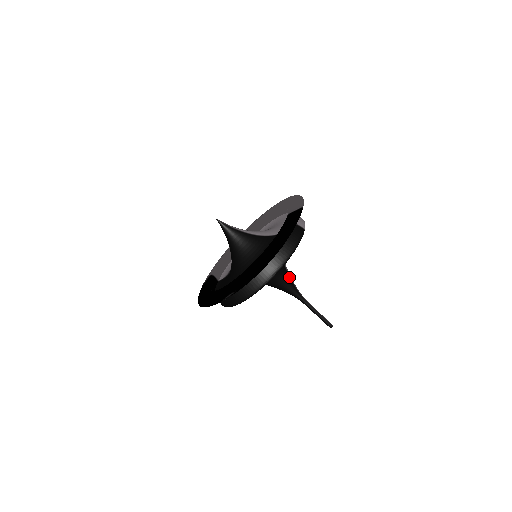
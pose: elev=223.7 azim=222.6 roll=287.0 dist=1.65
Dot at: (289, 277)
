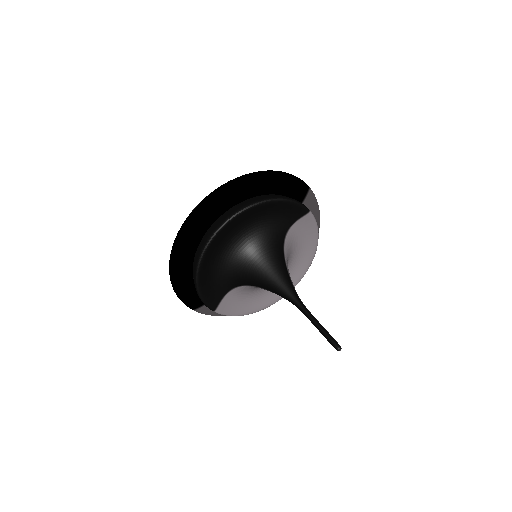
Dot at: (287, 273)
